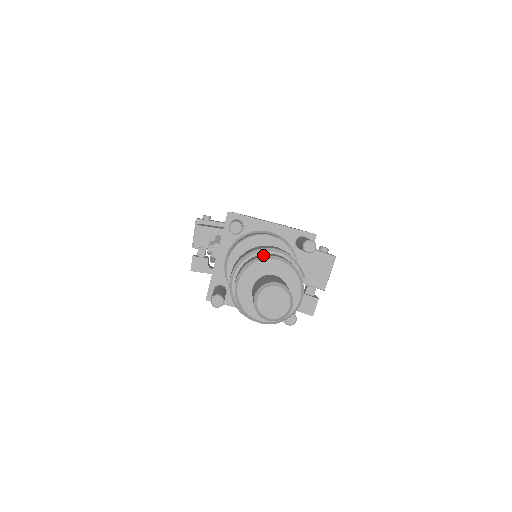
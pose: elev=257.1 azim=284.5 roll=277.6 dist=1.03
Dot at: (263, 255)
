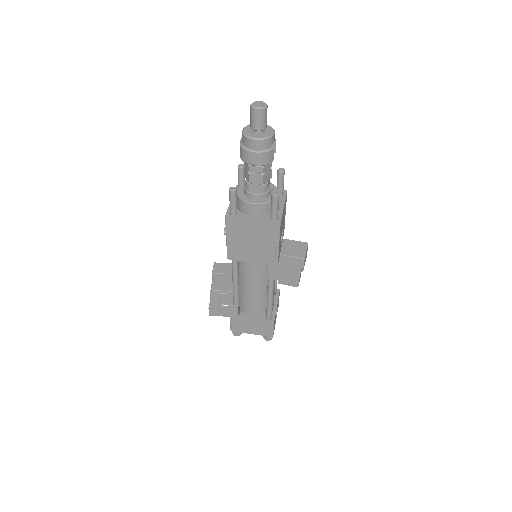
Dot at: occluded
